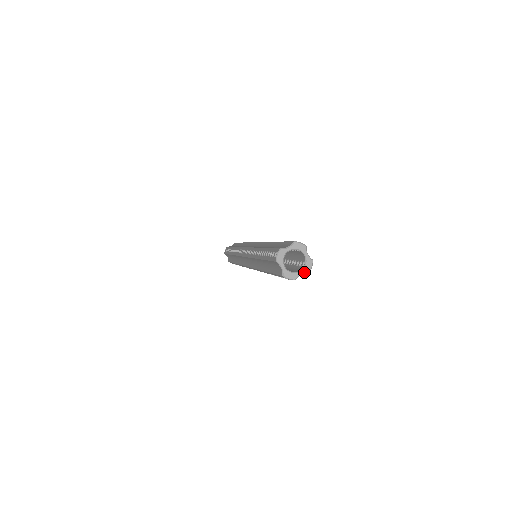
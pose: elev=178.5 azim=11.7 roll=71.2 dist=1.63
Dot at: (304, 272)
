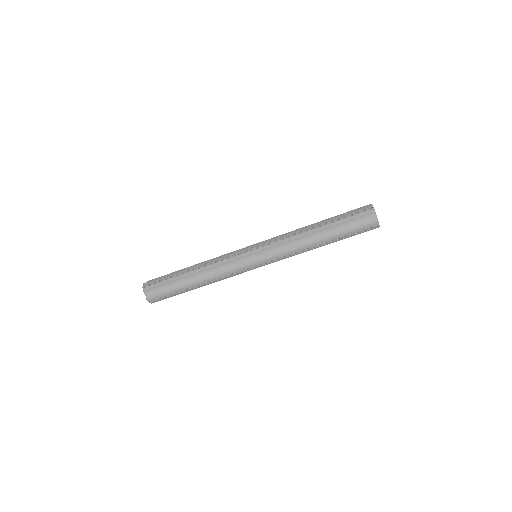
Dot at: occluded
